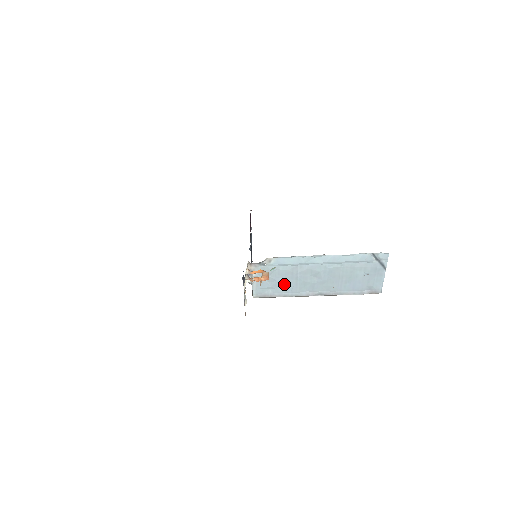
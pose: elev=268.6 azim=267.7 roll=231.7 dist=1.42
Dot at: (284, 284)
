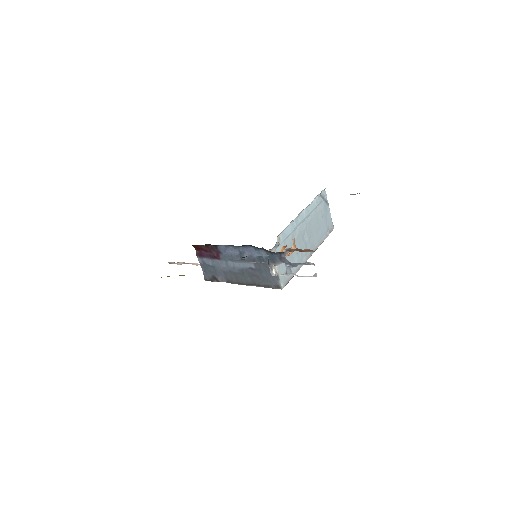
Dot at: (293, 258)
